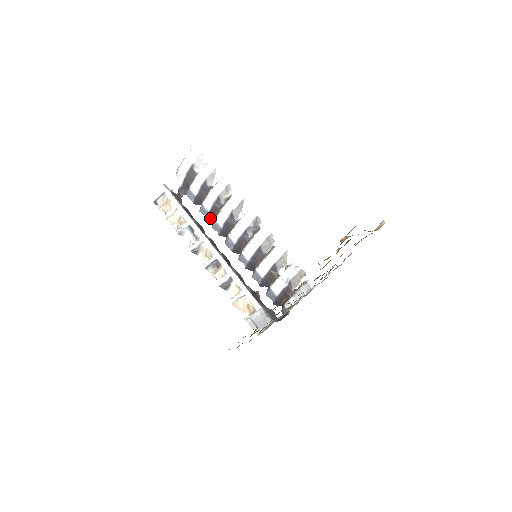
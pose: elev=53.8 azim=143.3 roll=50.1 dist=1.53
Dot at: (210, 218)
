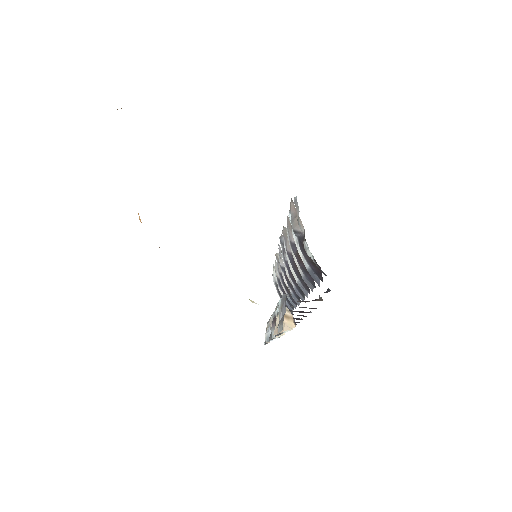
Dot at: (294, 301)
